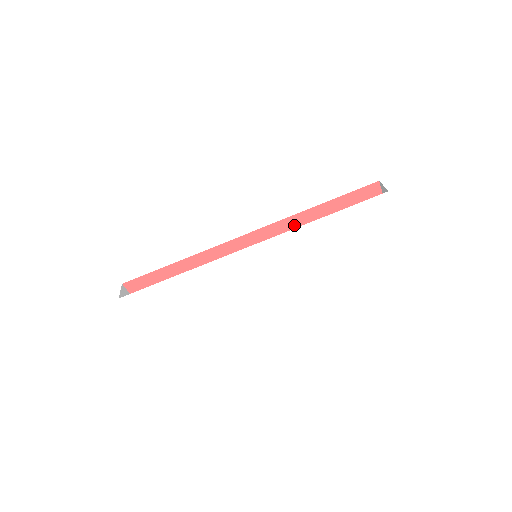
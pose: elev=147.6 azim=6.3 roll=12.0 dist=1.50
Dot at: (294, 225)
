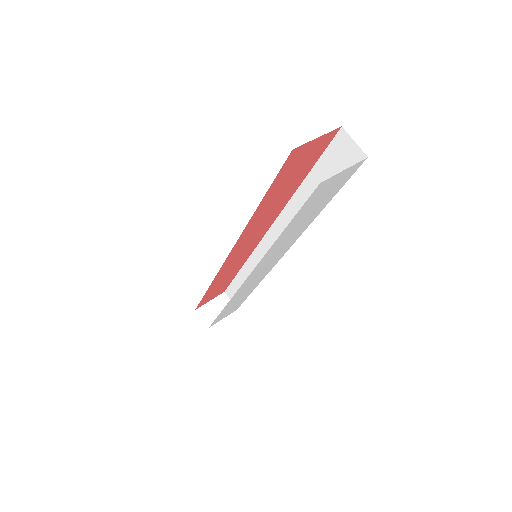
Dot at: (256, 222)
